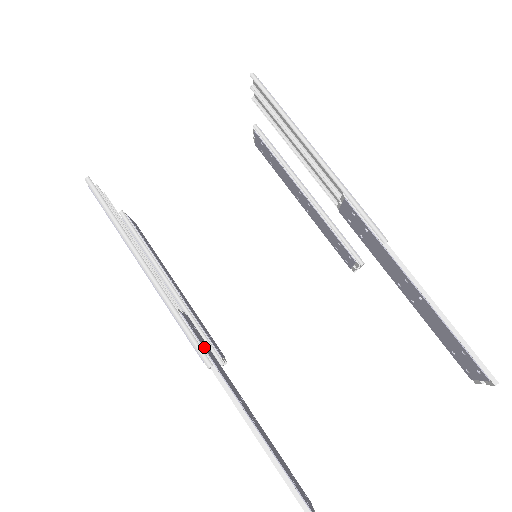
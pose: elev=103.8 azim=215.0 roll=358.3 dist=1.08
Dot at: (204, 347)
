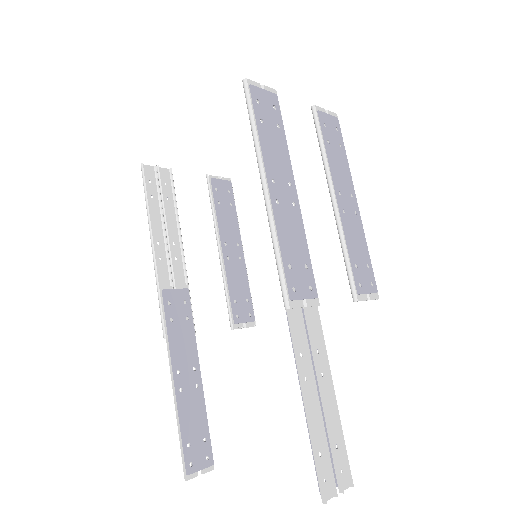
Dot at: (169, 322)
